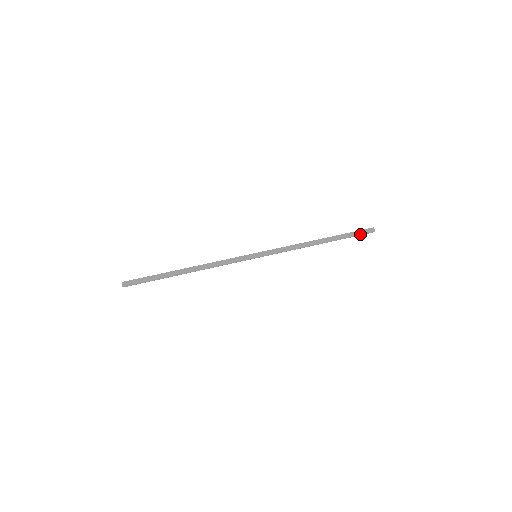
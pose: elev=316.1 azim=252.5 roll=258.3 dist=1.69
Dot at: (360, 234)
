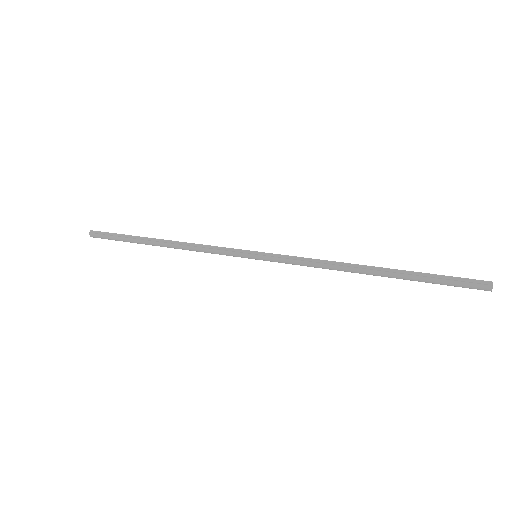
Dot at: (456, 284)
